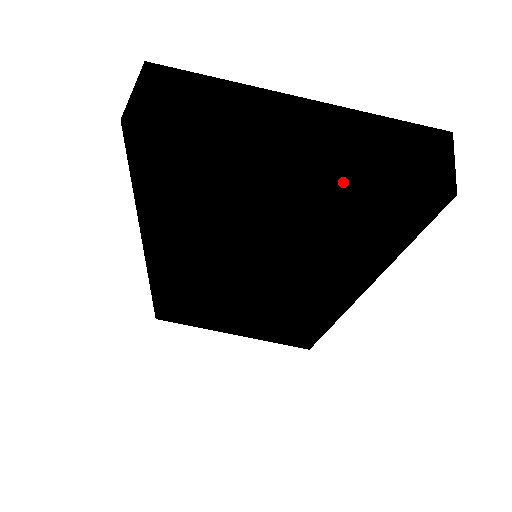
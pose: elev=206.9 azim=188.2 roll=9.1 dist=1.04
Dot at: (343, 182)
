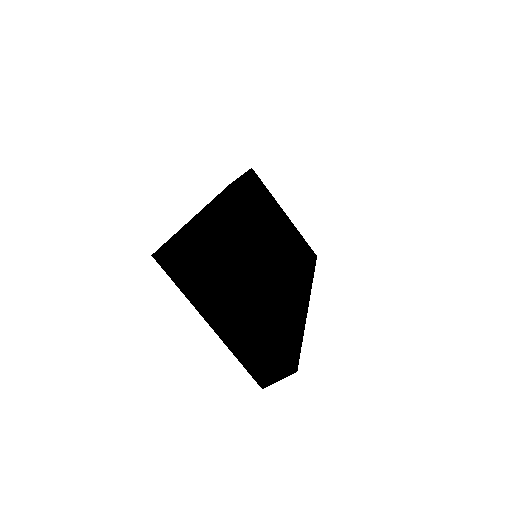
Dot at: occluded
